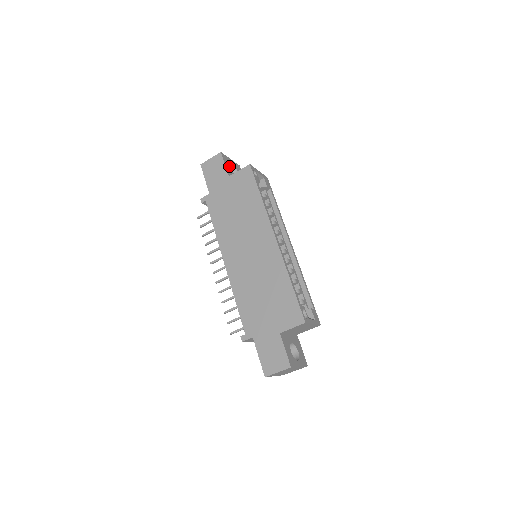
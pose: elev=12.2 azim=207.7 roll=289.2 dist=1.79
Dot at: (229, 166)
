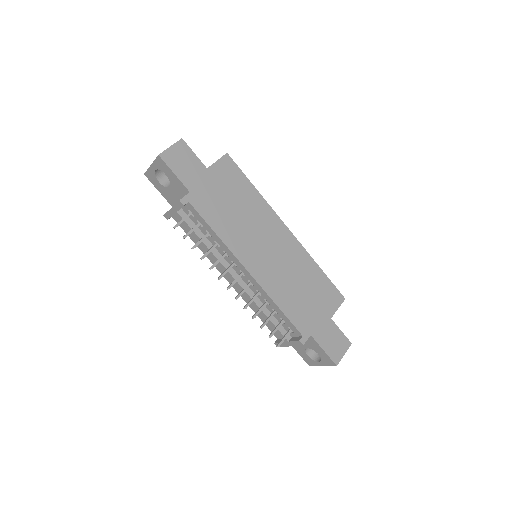
Dot at: occluded
